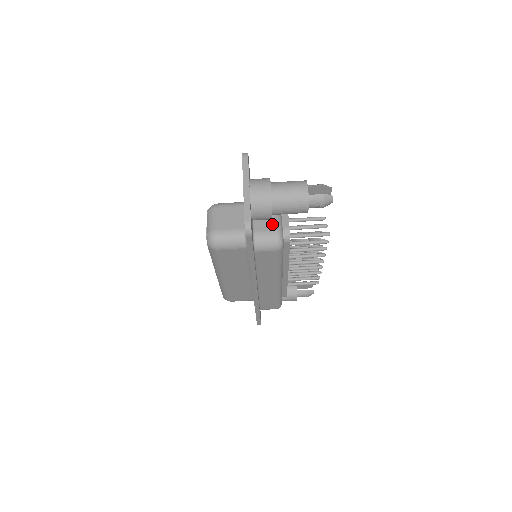
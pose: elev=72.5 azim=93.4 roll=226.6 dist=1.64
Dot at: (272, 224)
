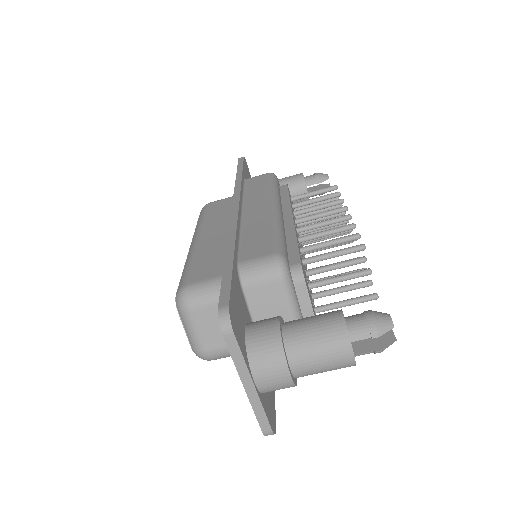
Dot at: occluded
